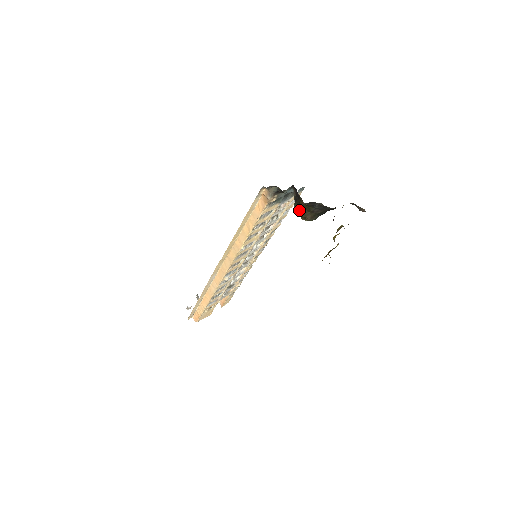
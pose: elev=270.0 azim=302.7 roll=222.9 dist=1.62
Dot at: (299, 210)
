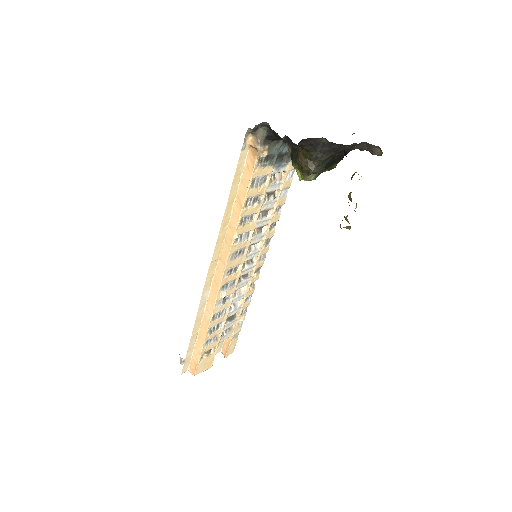
Dot at: (299, 166)
